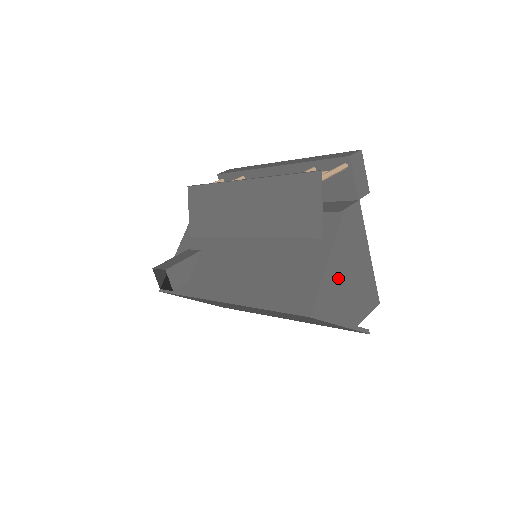
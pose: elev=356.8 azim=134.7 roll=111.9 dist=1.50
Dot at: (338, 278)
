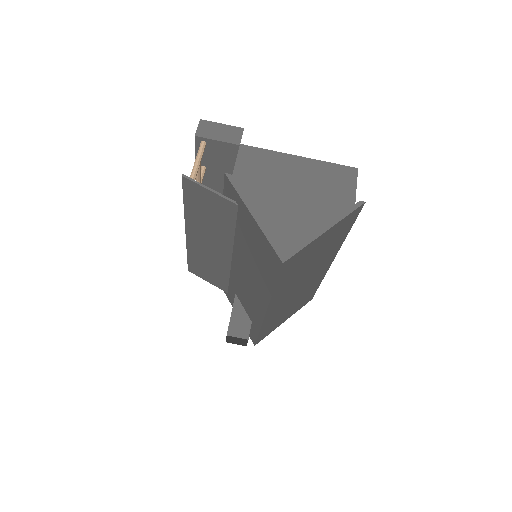
Dot at: (289, 206)
